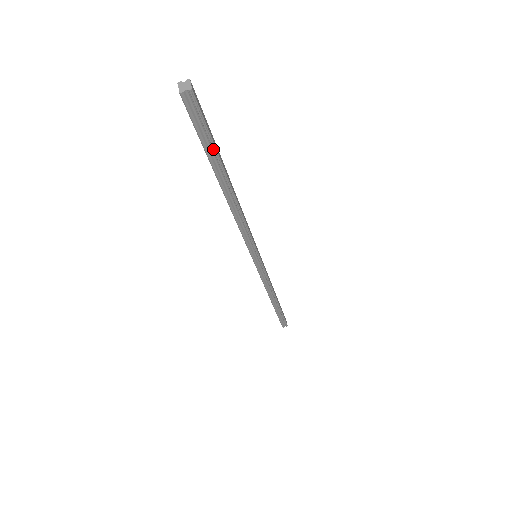
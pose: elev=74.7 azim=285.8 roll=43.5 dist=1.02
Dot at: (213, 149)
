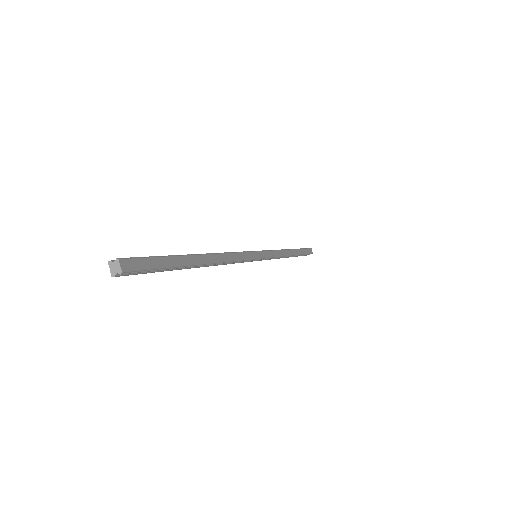
Dot at: (169, 269)
